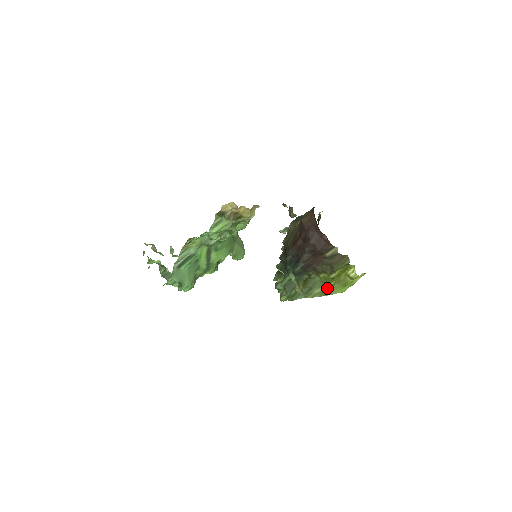
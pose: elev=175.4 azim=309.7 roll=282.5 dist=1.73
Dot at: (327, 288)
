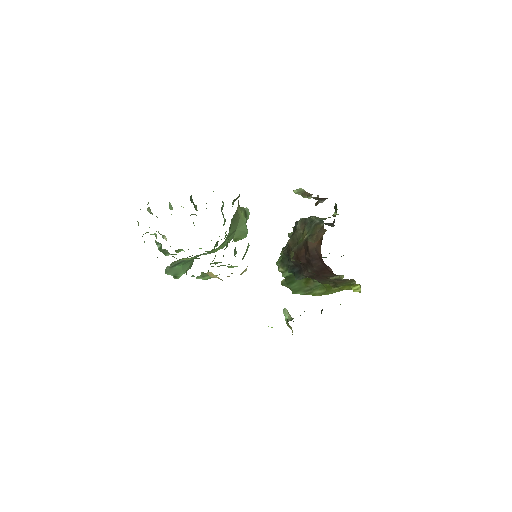
Dot at: (329, 291)
